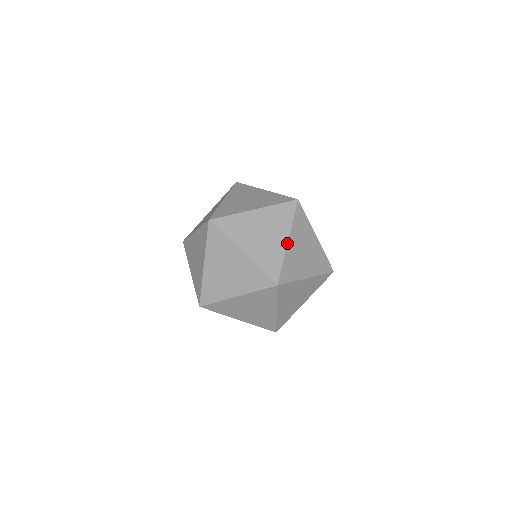
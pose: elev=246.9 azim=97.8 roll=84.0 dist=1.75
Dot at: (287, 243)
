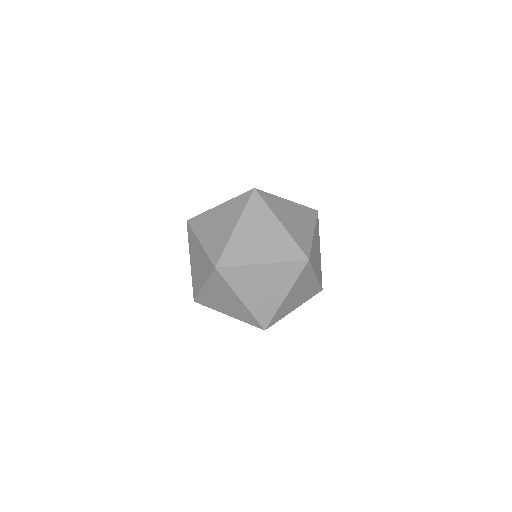
Dot at: occluded
